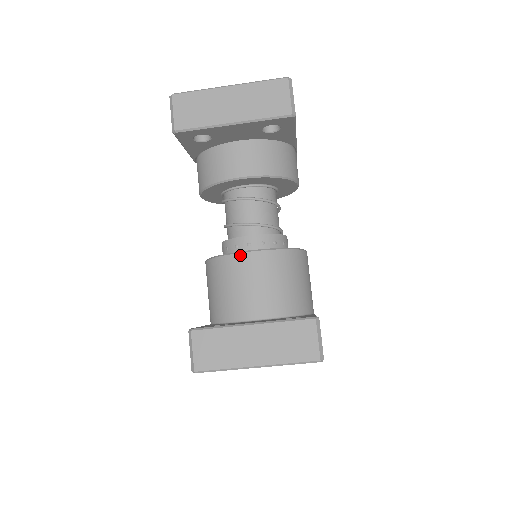
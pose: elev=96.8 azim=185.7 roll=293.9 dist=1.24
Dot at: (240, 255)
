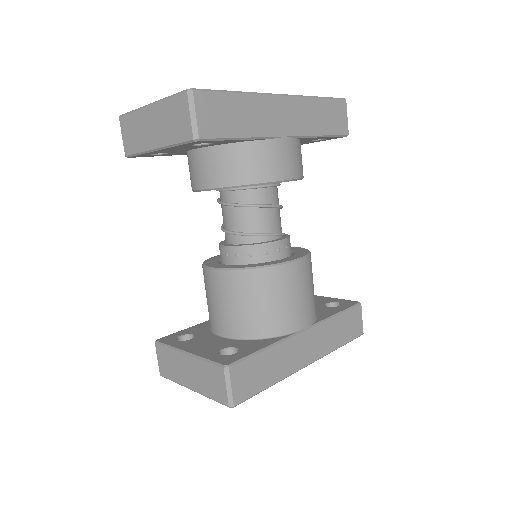
Dot at: (208, 271)
